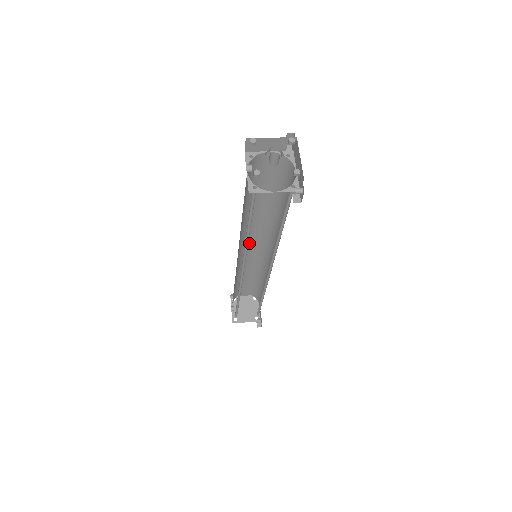
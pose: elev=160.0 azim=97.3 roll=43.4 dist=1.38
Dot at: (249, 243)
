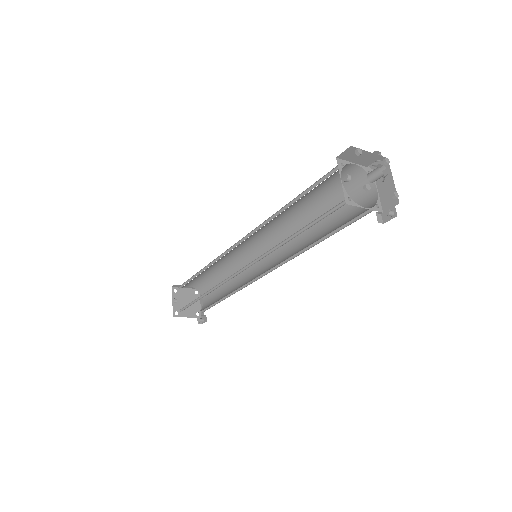
Dot at: (247, 240)
